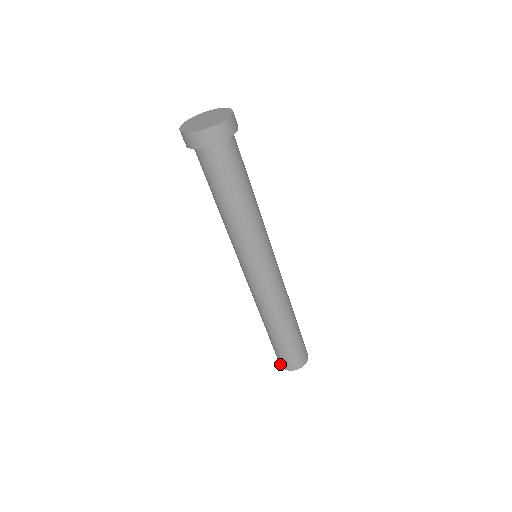
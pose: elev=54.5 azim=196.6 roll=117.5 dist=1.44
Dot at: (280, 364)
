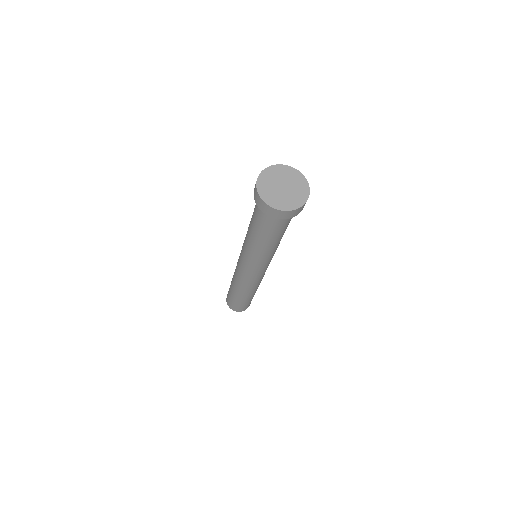
Dot at: (234, 310)
